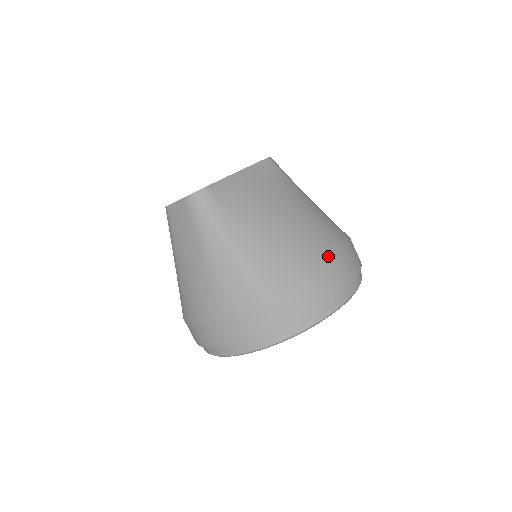
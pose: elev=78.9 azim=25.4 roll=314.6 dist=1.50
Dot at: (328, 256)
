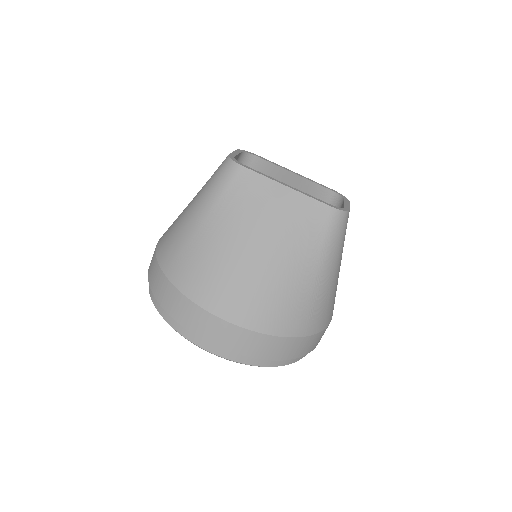
Dot at: (226, 310)
